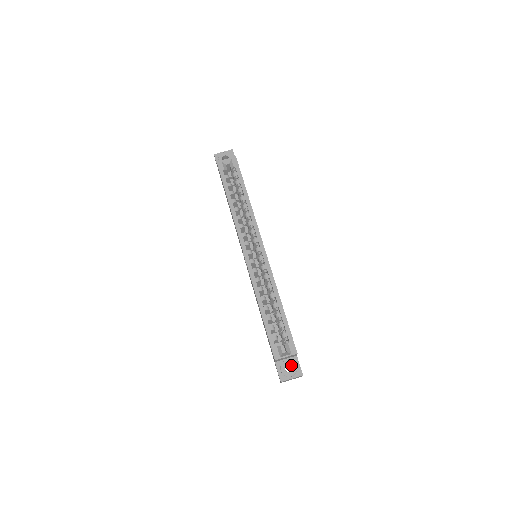
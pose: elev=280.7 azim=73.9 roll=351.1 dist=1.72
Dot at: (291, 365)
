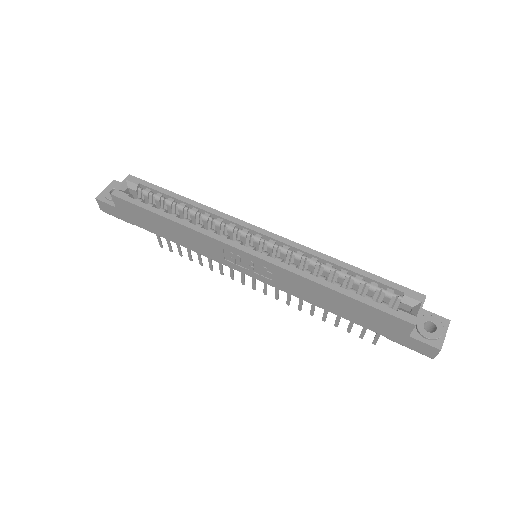
Dot at: (427, 322)
